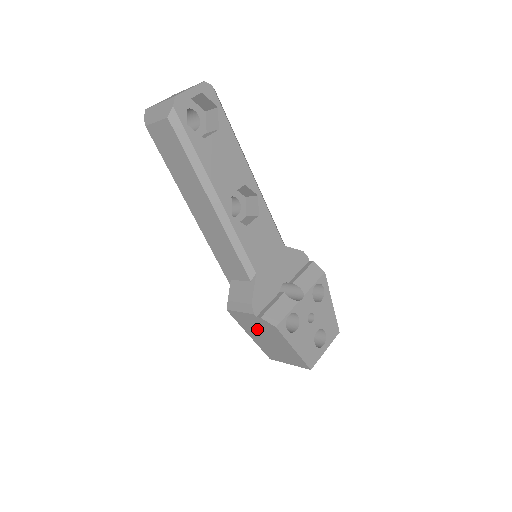
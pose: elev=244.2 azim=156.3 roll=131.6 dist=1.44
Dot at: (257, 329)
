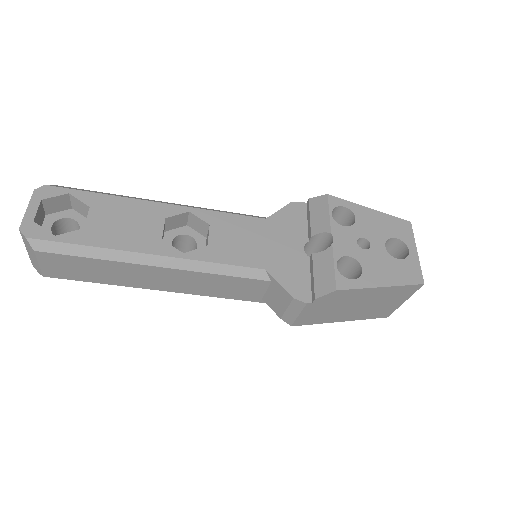
Dot at: (333, 310)
